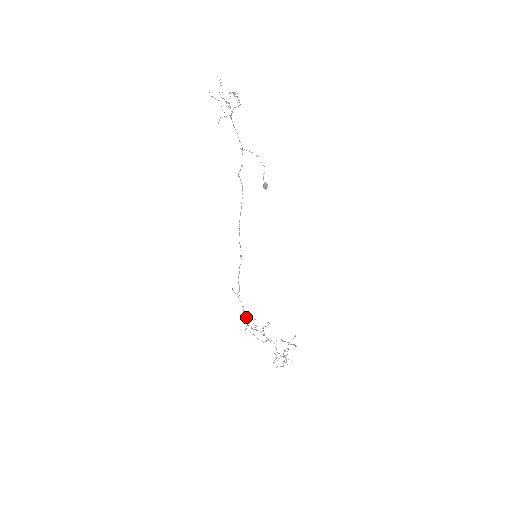
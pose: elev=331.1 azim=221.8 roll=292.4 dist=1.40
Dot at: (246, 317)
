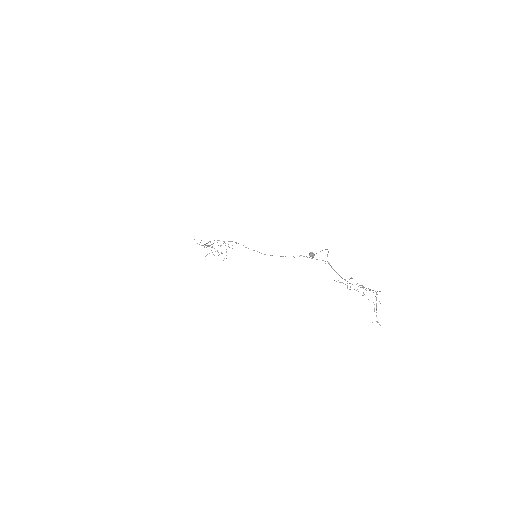
Dot at: occluded
